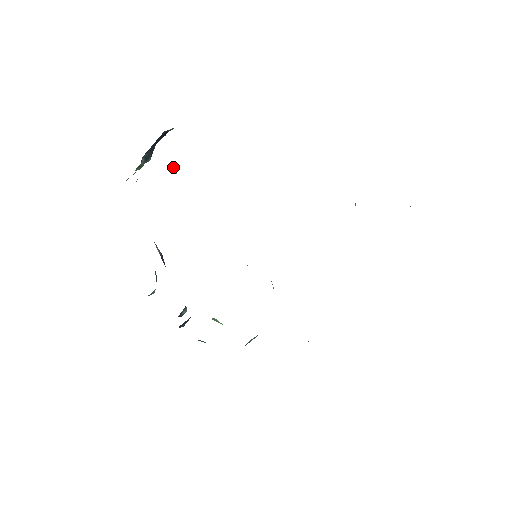
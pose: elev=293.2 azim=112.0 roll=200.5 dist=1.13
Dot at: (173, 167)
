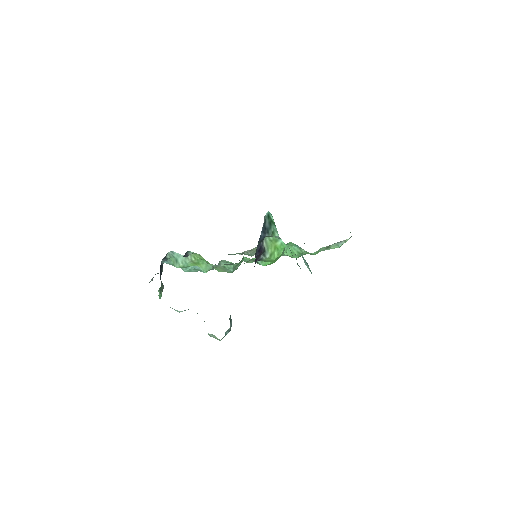
Dot at: (179, 262)
